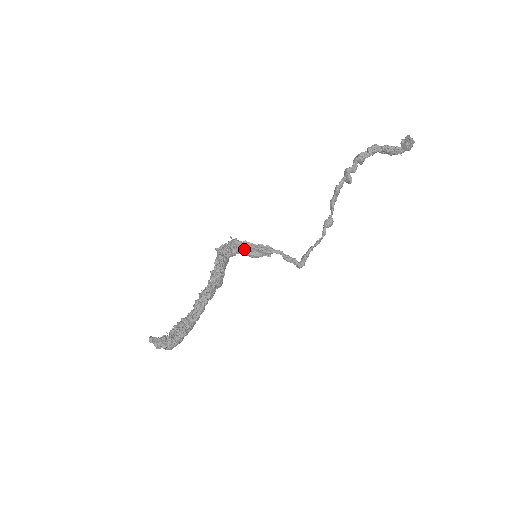
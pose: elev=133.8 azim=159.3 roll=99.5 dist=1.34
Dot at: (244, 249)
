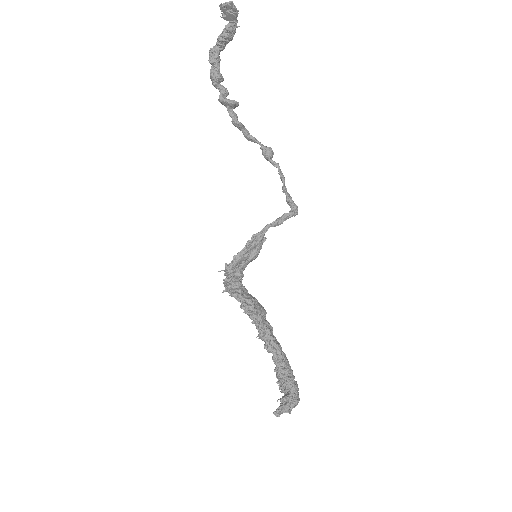
Dot at: (242, 262)
